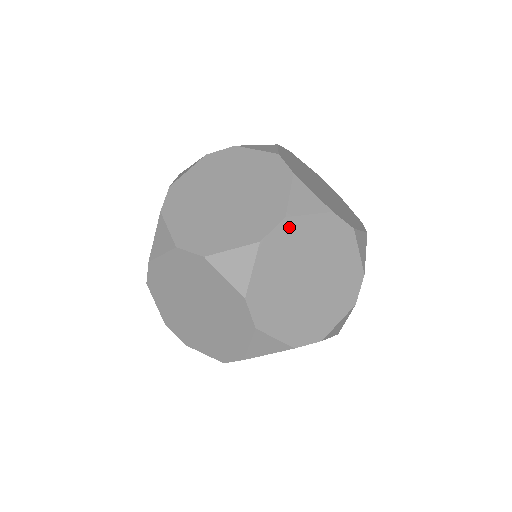
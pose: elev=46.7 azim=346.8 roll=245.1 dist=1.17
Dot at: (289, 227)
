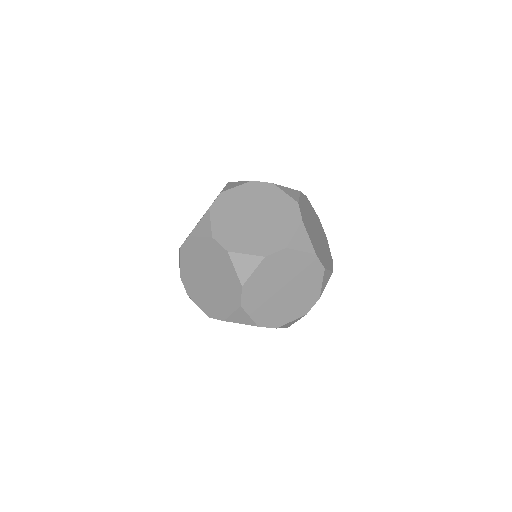
Dot at: (248, 287)
